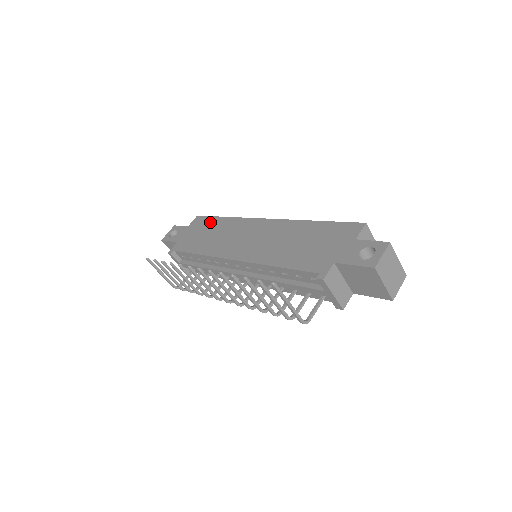
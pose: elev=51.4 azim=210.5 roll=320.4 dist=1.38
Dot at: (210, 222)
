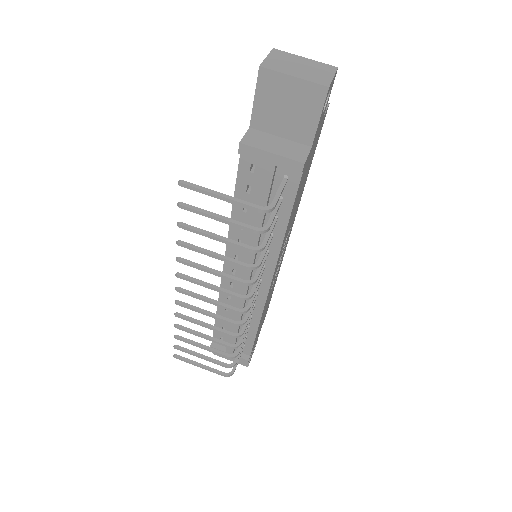
Dot at: occluded
